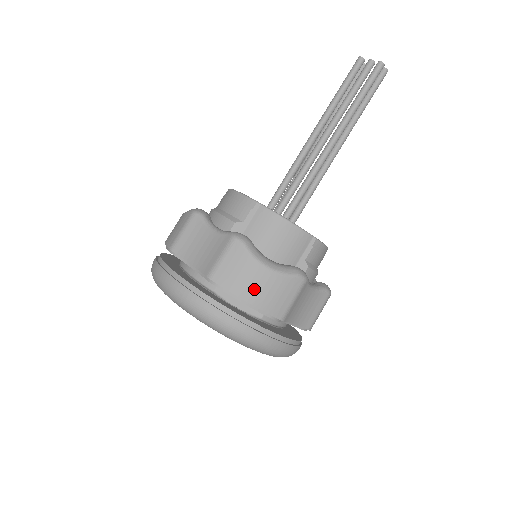
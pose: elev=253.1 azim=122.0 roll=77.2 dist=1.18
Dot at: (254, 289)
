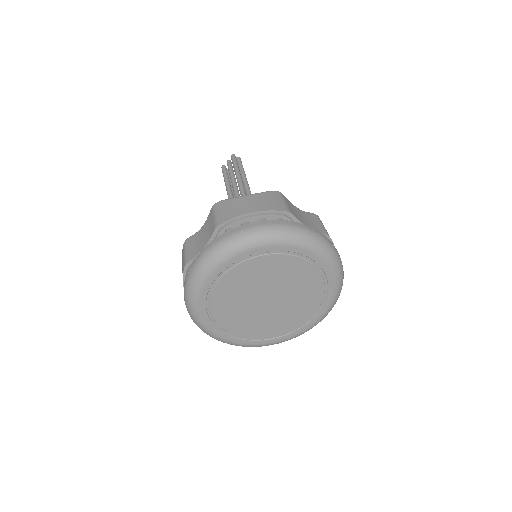
Dot at: (250, 206)
